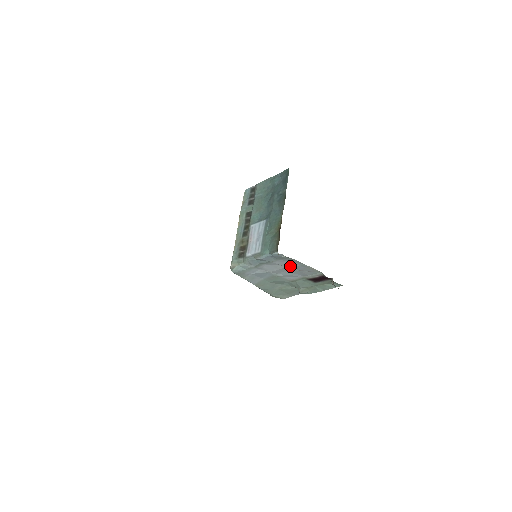
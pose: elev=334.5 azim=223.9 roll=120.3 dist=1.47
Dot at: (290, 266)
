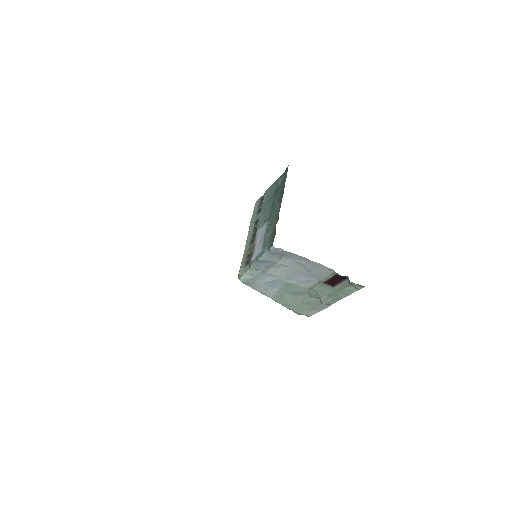
Dot at: (297, 266)
